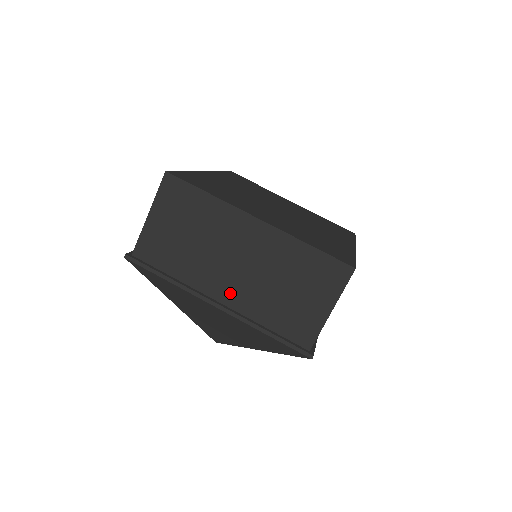
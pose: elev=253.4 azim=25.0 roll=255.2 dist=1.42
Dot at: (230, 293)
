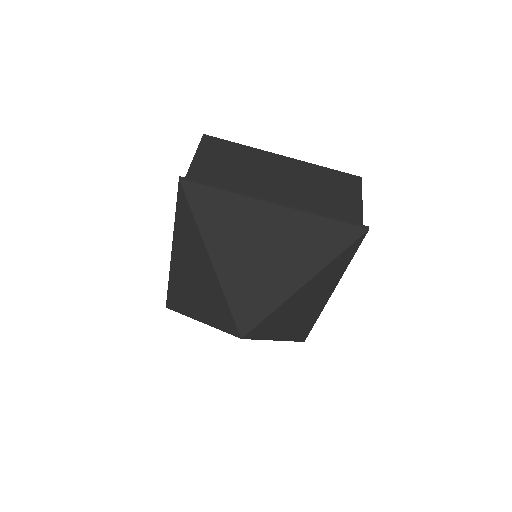
Dot at: (282, 198)
